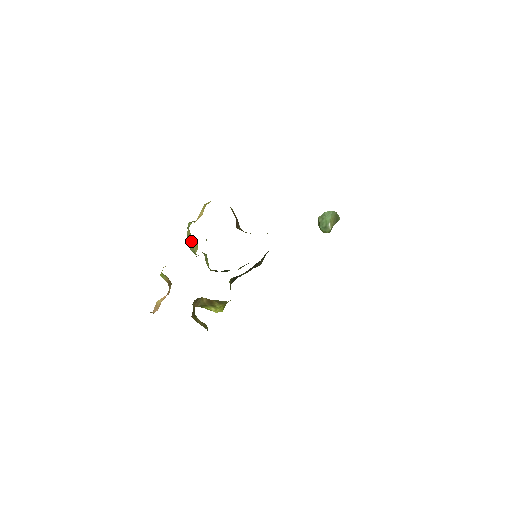
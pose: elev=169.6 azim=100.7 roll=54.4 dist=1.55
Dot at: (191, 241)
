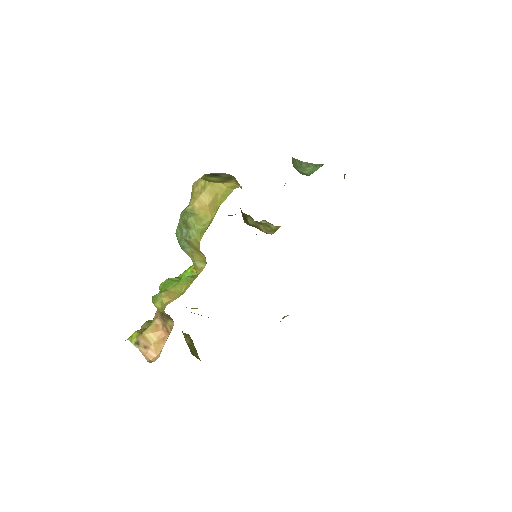
Dot at: (192, 248)
